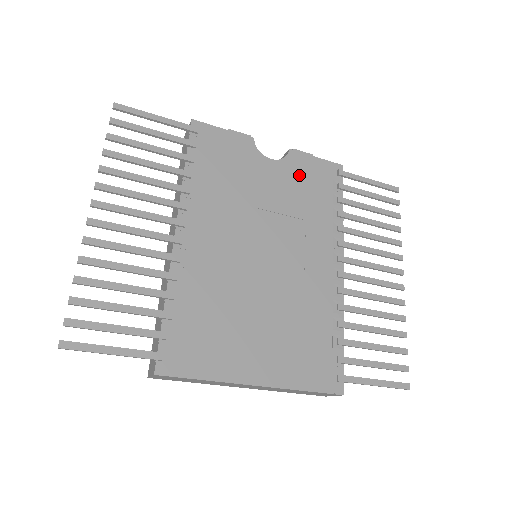
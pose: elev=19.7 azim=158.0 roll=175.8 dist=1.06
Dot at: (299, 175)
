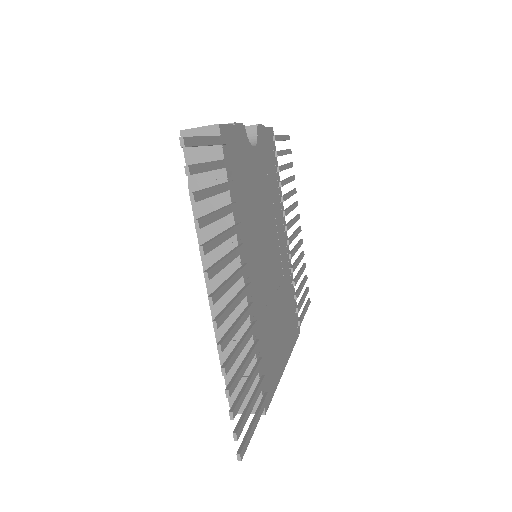
Dot at: (264, 155)
